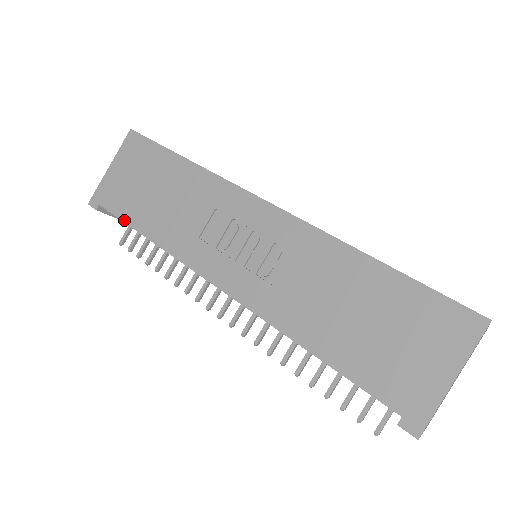
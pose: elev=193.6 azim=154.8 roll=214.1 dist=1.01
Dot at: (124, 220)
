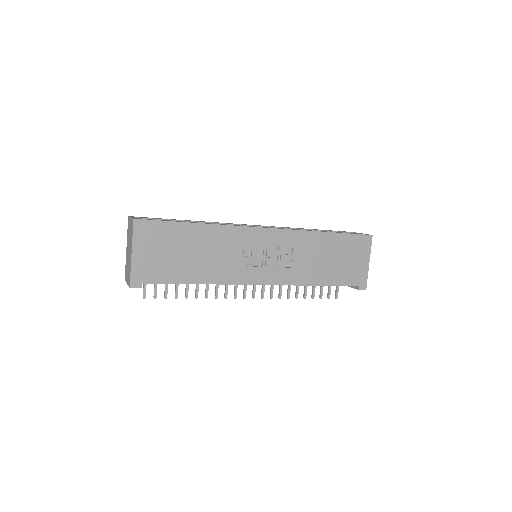
Dot at: (173, 282)
